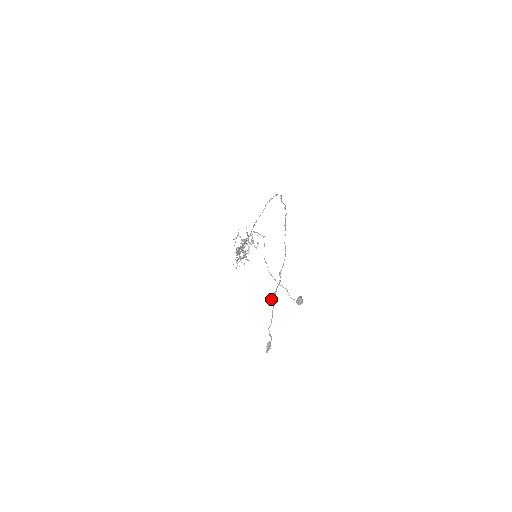
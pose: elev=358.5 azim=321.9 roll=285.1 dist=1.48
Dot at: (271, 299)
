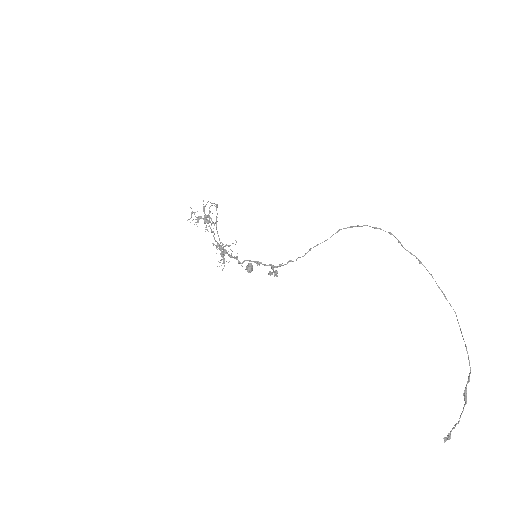
Dot at: (466, 399)
